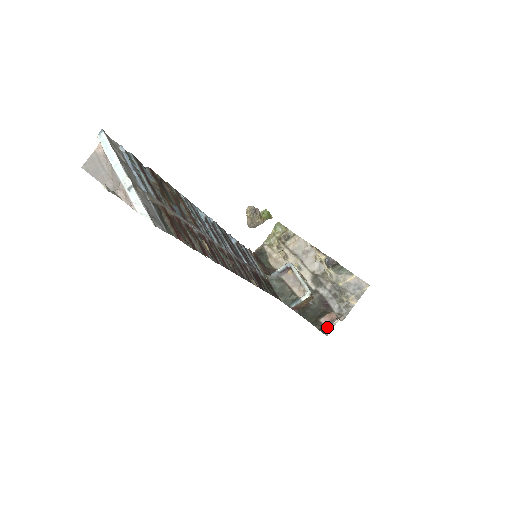
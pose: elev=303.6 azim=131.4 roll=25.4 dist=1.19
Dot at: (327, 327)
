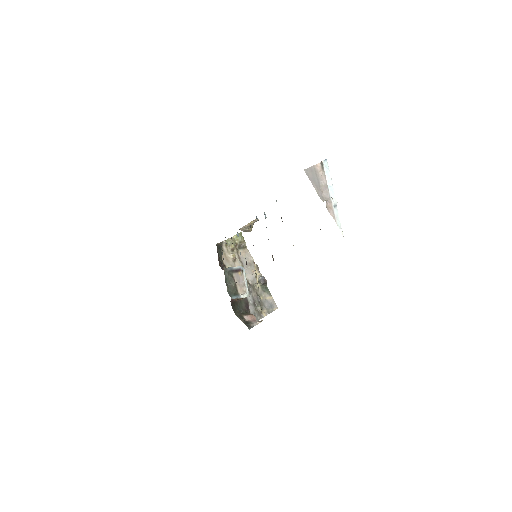
Dot at: (251, 324)
